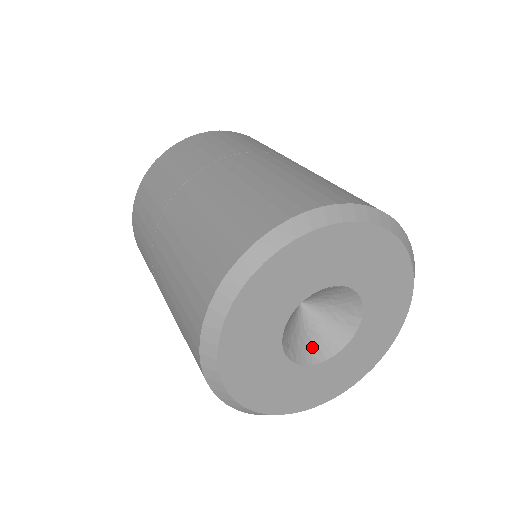
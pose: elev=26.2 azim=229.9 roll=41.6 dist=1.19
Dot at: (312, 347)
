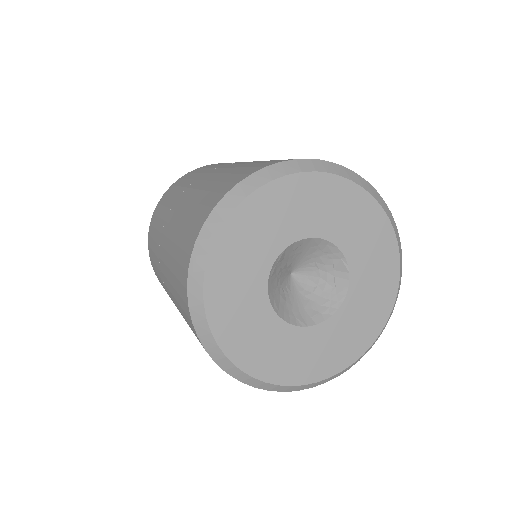
Dot at: (277, 296)
